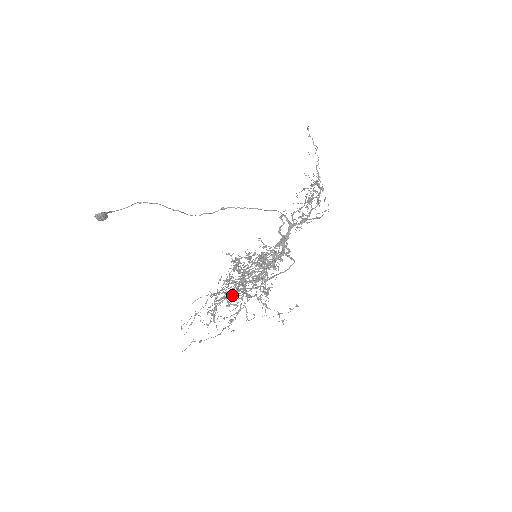
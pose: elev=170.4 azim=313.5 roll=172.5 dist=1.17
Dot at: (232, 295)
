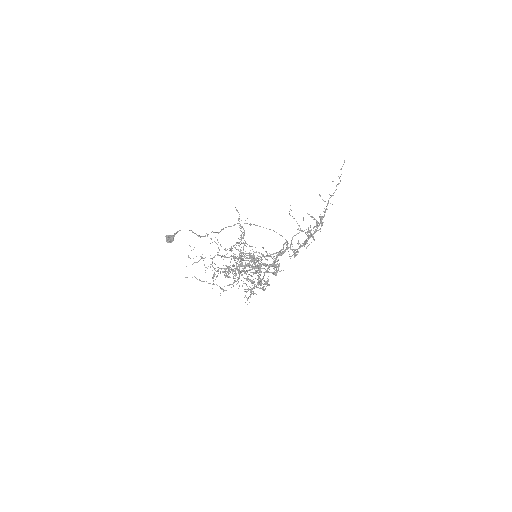
Dot at: (230, 269)
